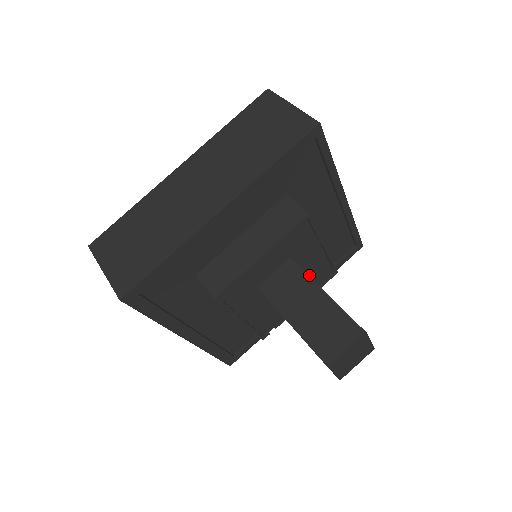
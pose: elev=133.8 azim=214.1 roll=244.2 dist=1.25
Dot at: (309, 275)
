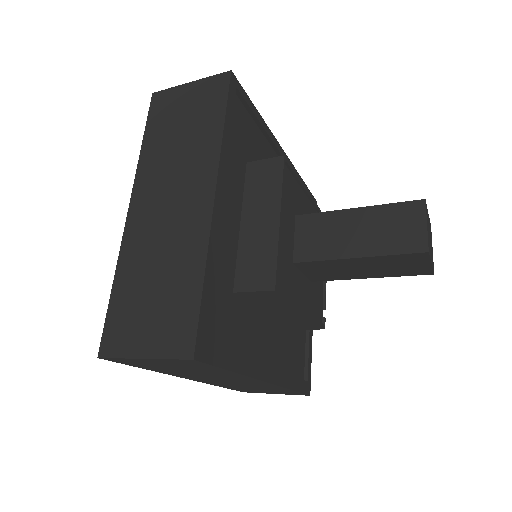
Dot at: occluded
